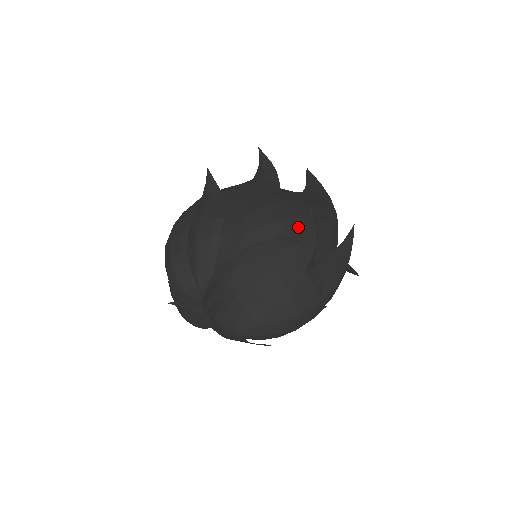
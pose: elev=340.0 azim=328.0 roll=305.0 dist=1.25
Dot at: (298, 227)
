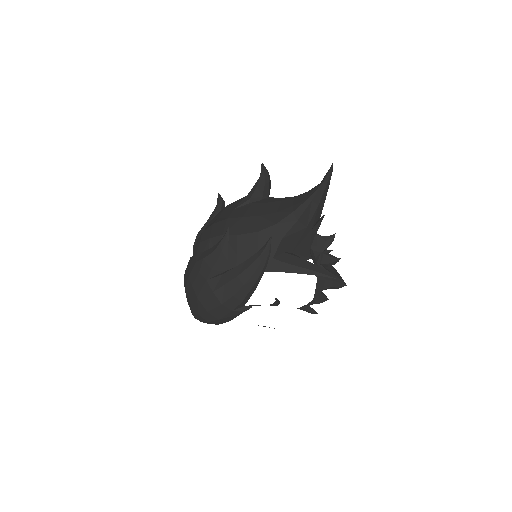
Dot at: occluded
